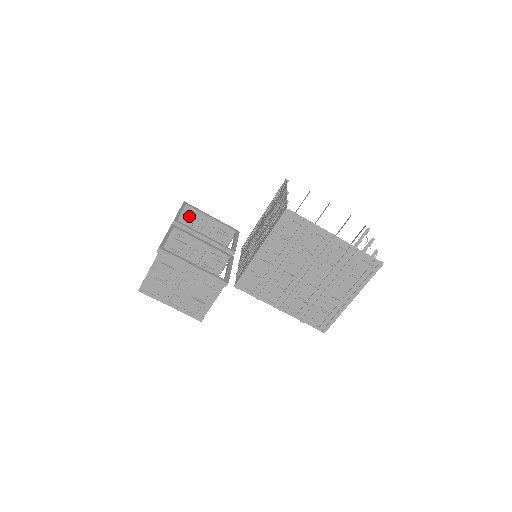
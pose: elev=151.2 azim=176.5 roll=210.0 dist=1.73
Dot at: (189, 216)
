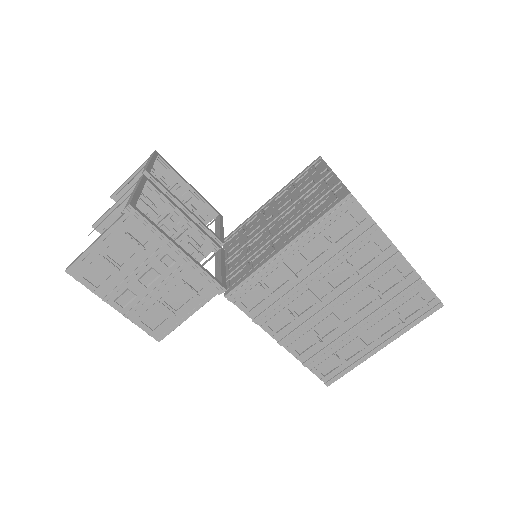
Dot at: (154, 175)
